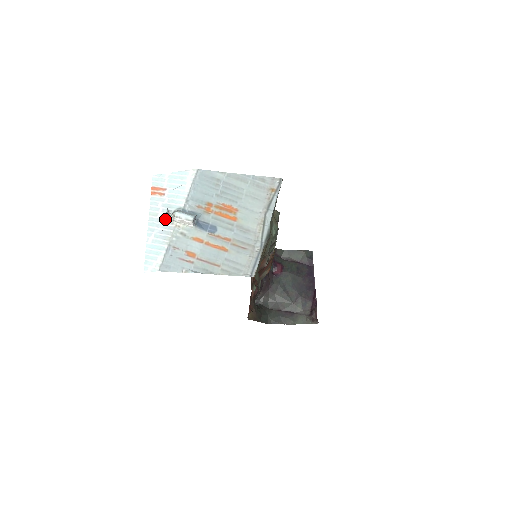
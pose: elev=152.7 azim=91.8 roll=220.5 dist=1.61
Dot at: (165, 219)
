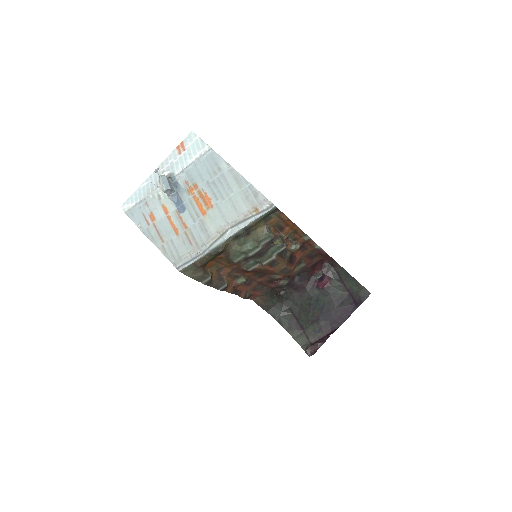
Dot at: occluded
